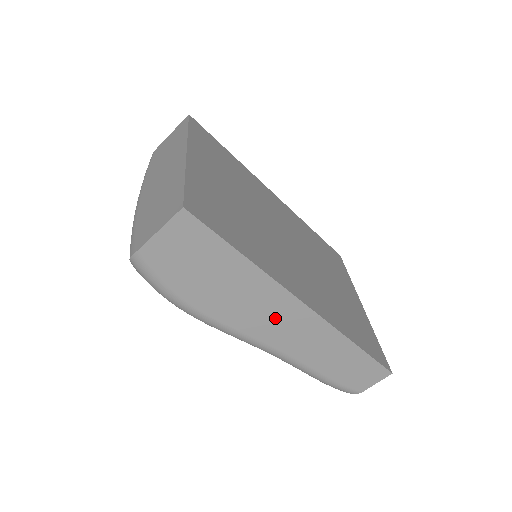
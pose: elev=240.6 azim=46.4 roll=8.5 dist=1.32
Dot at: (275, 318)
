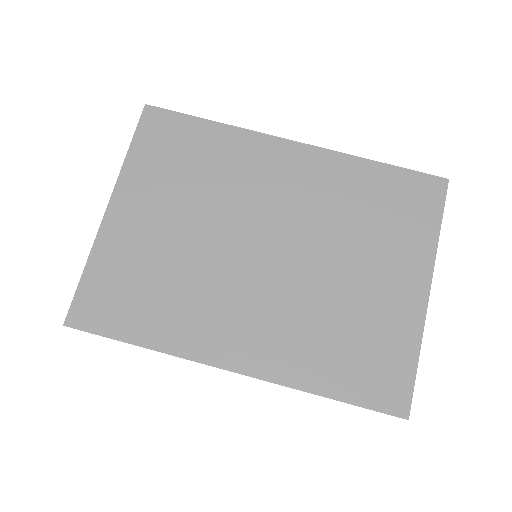
Dot at: occluded
